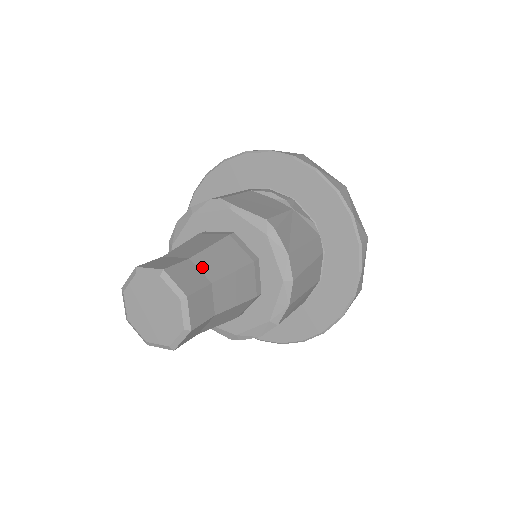
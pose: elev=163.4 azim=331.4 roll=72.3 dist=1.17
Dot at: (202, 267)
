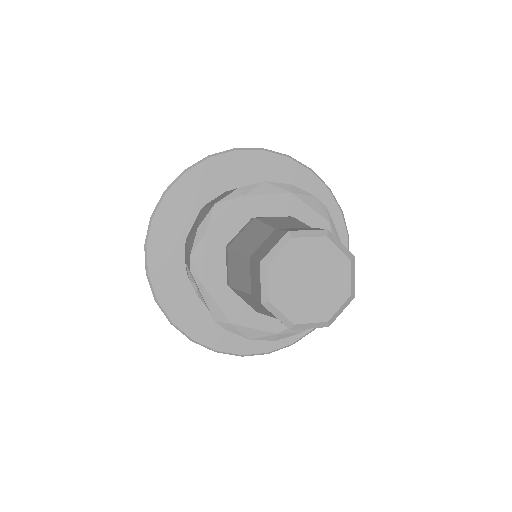
Dot at: occluded
